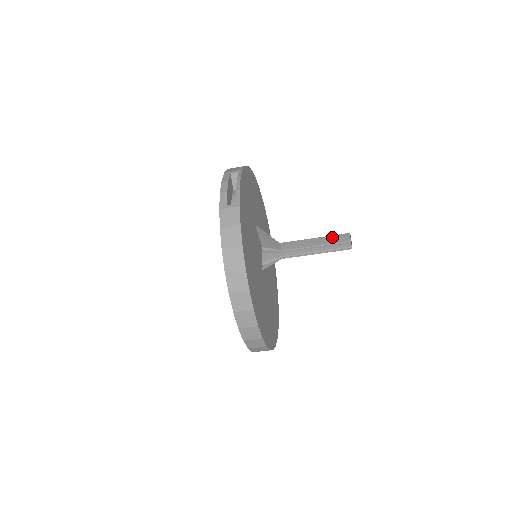
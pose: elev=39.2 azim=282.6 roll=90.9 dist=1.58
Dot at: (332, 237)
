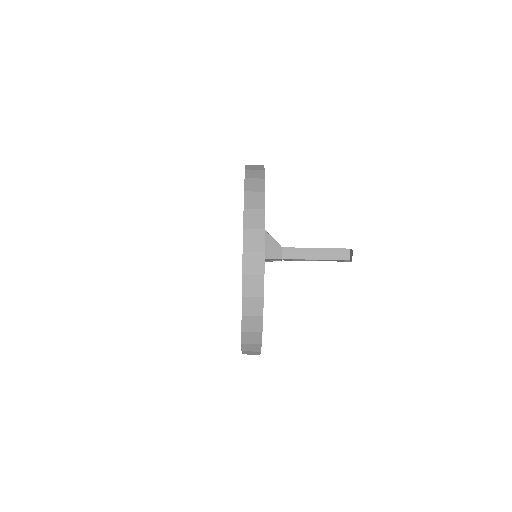
Dot at: (333, 251)
